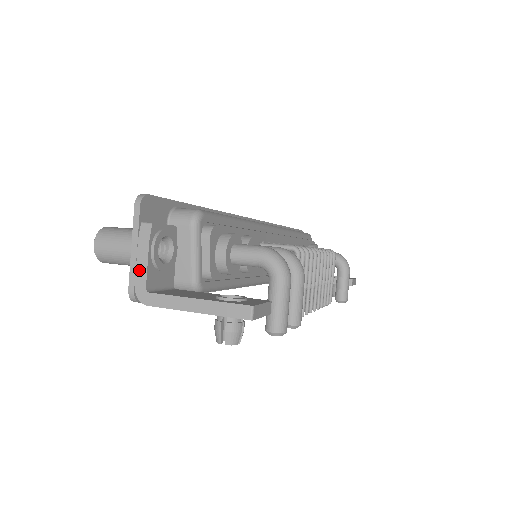
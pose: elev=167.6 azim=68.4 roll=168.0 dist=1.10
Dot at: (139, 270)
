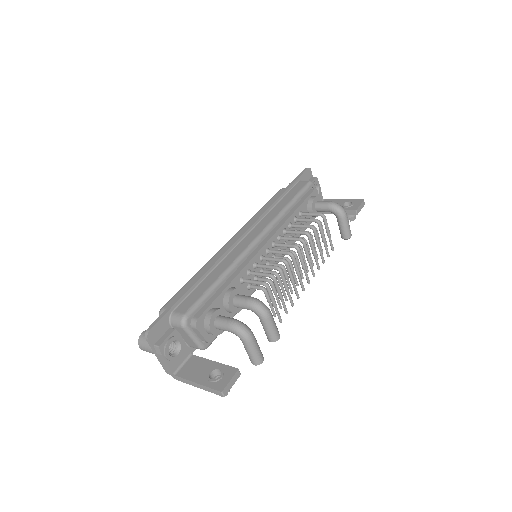
Dot at: (165, 366)
